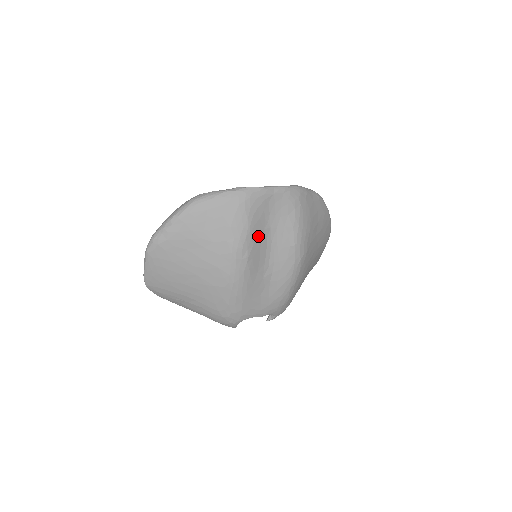
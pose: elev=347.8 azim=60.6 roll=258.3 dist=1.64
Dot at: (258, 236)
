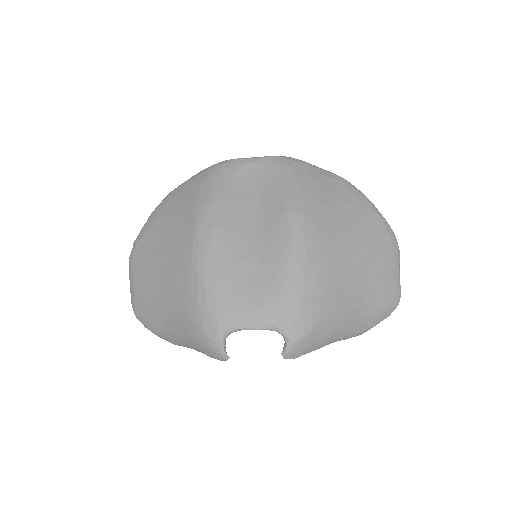
Dot at: (232, 206)
